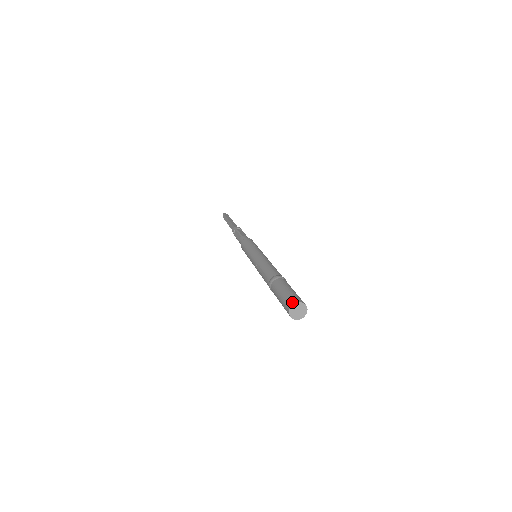
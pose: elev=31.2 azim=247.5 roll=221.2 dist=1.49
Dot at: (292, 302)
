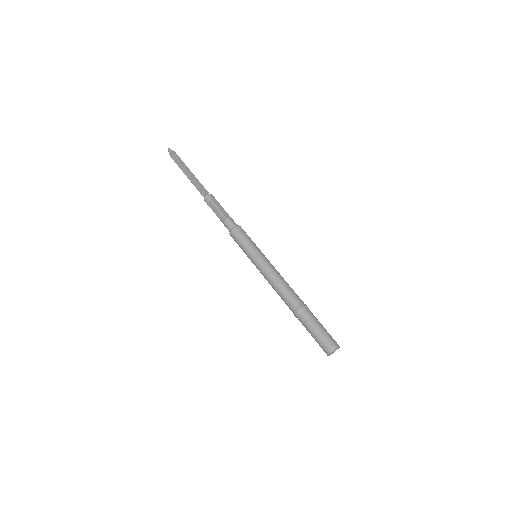
Dot at: (332, 349)
